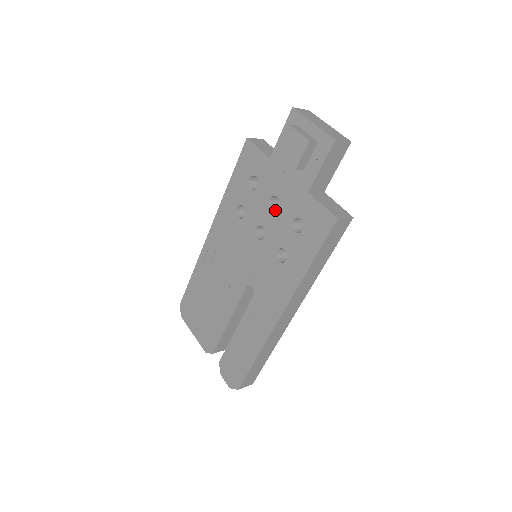
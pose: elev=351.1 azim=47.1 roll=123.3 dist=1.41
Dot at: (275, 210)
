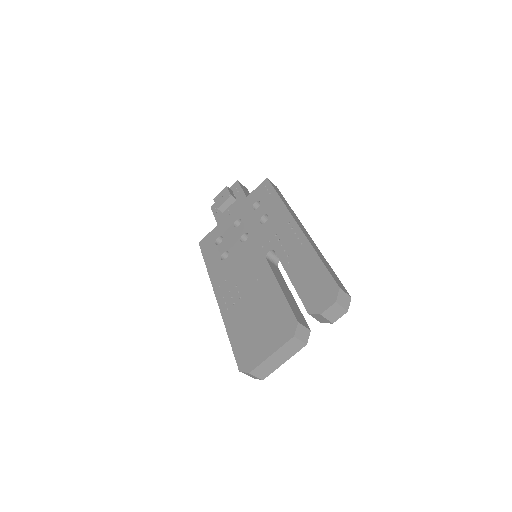
Dot at: (241, 225)
